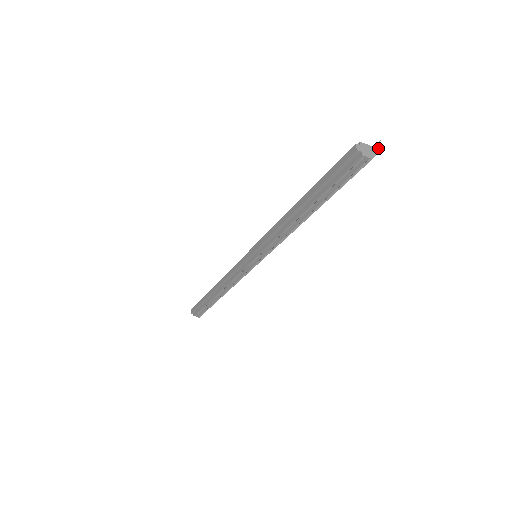
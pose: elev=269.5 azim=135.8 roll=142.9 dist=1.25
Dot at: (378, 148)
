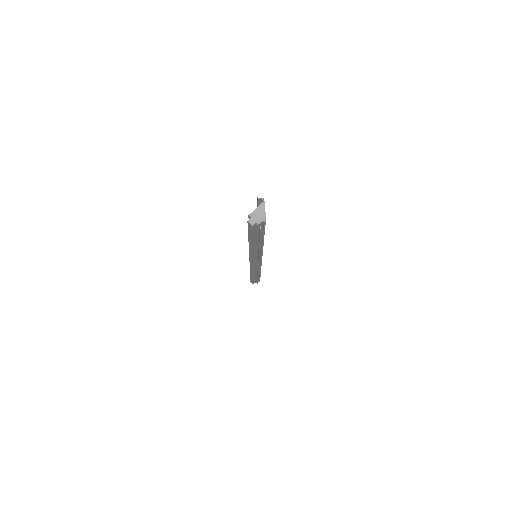
Dot at: (262, 203)
